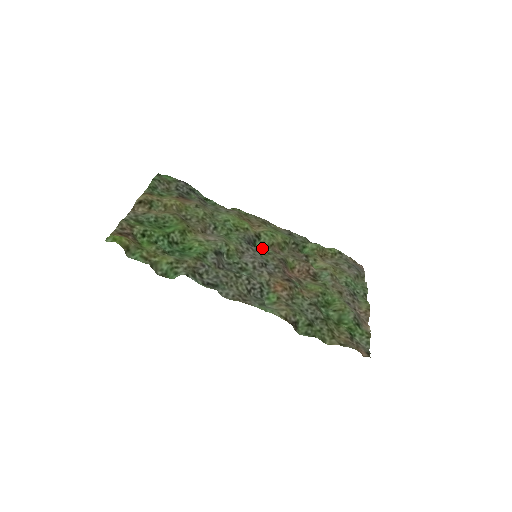
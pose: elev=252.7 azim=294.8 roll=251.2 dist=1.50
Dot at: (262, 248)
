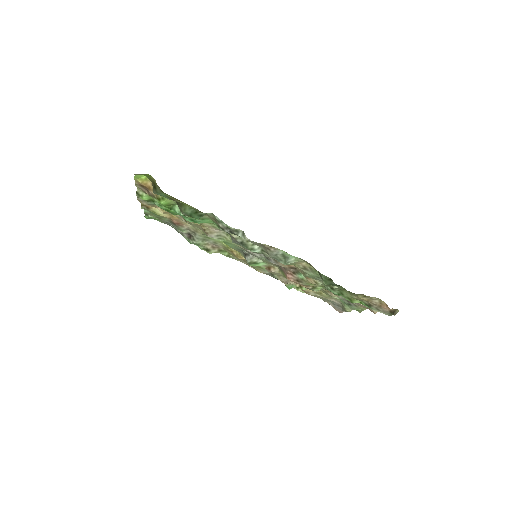
Dot at: occluded
